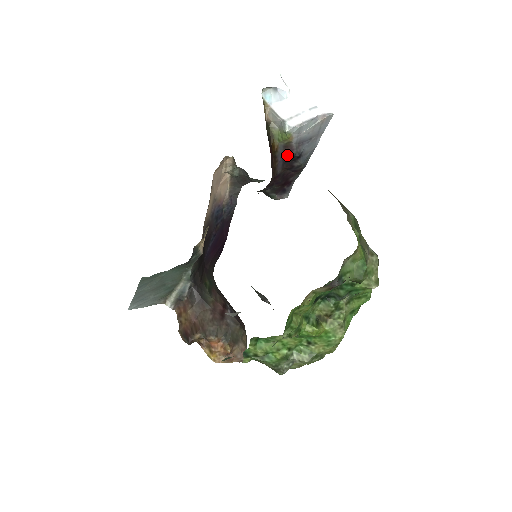
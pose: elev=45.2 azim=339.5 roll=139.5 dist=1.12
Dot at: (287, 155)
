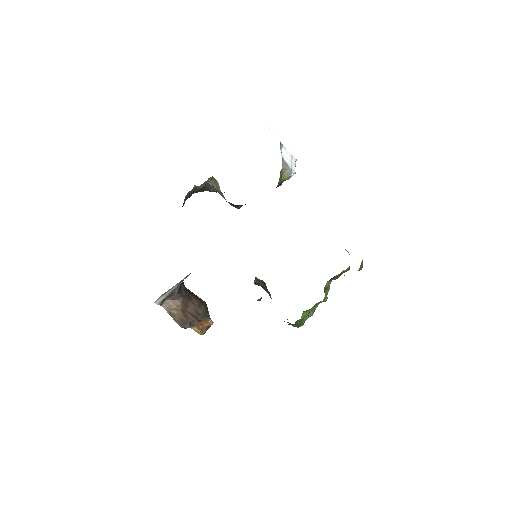
Dot at: occluded
